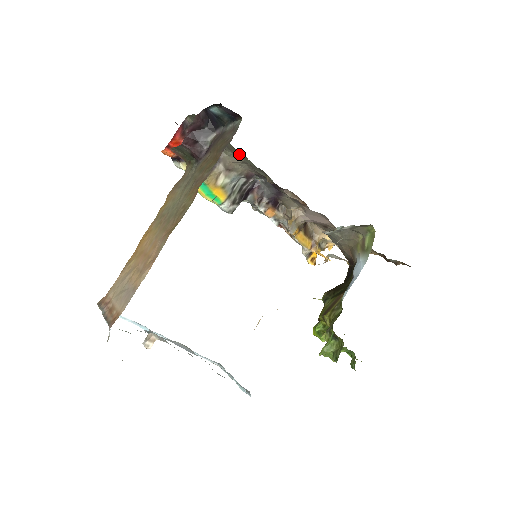
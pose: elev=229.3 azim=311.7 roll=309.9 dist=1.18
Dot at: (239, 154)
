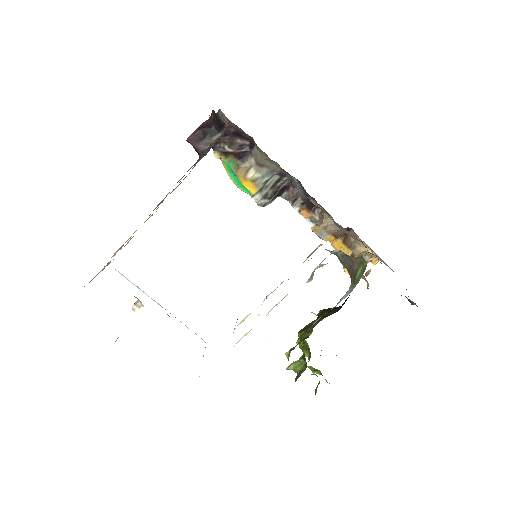
Dot at: occluded
